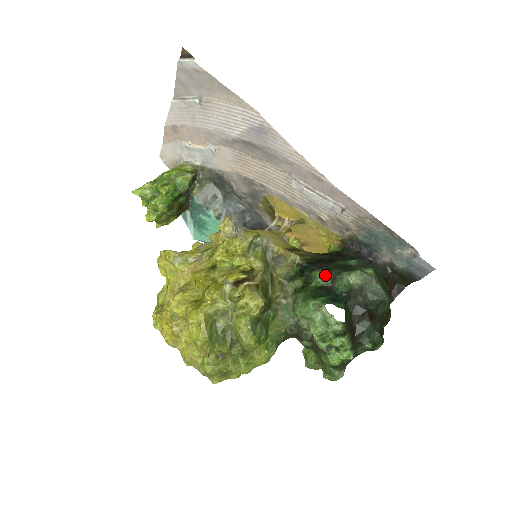
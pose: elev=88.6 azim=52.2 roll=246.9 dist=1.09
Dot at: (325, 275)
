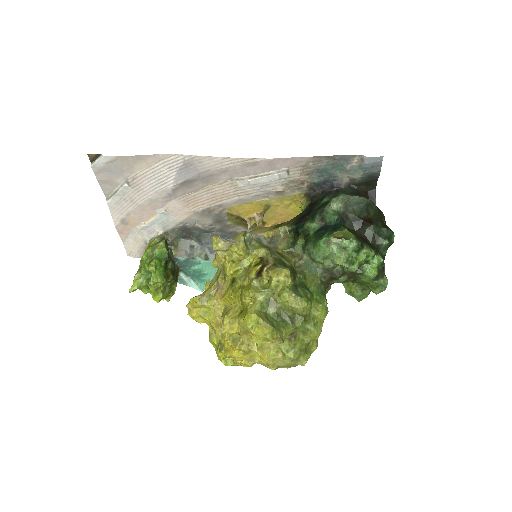
Dot at: (314, 221)
